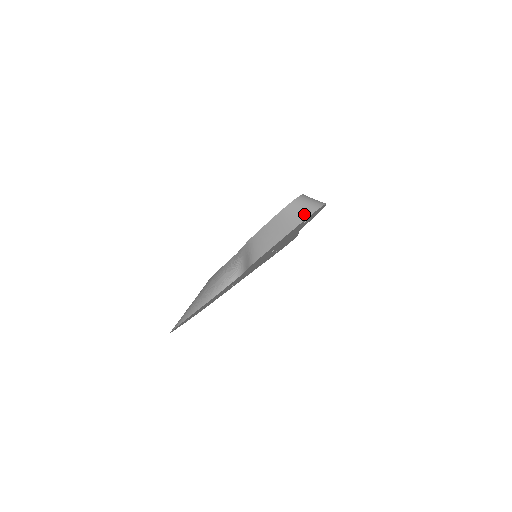
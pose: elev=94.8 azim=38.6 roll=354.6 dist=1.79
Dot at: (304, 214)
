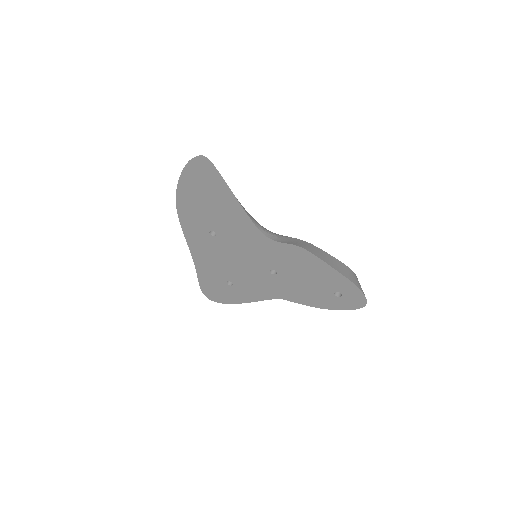
Dot at: (361, 288)
